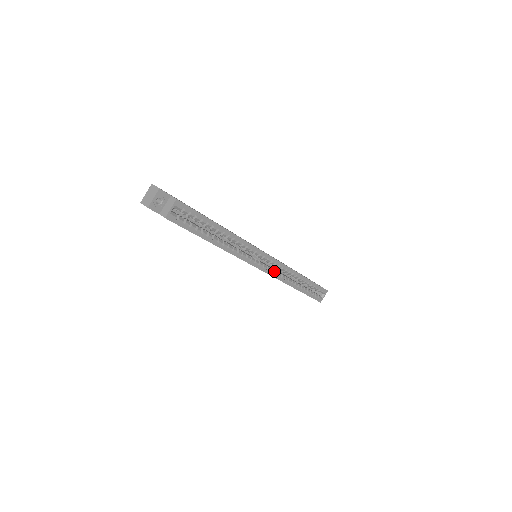
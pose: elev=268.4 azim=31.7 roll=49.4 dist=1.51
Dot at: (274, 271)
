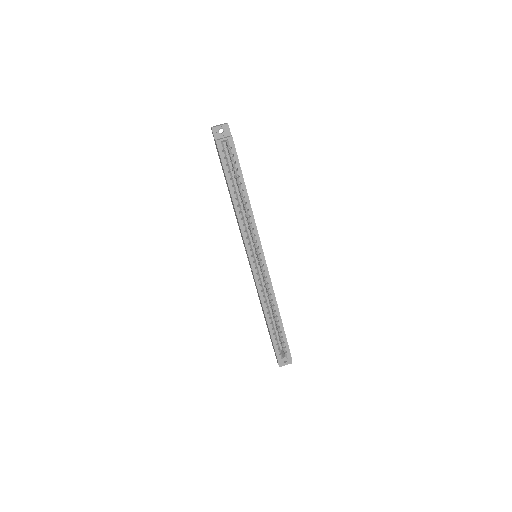
Dot at: (260, 279)
